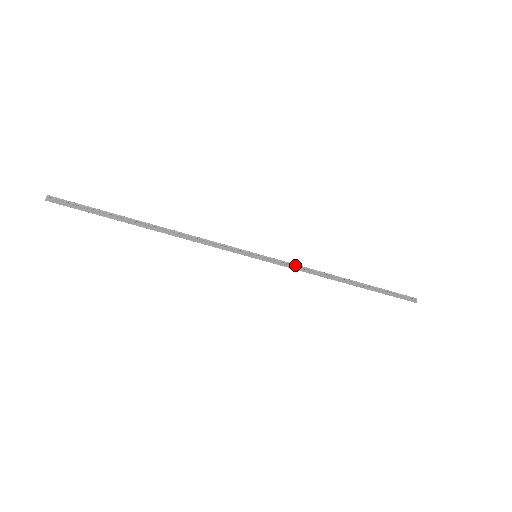
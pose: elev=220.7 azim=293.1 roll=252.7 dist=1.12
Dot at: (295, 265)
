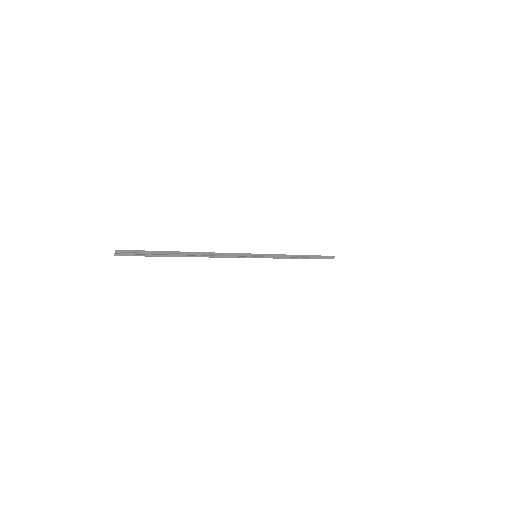
Dot at: (277, 255)
